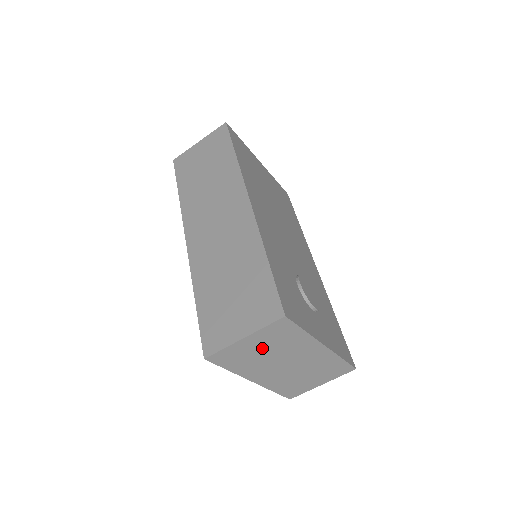
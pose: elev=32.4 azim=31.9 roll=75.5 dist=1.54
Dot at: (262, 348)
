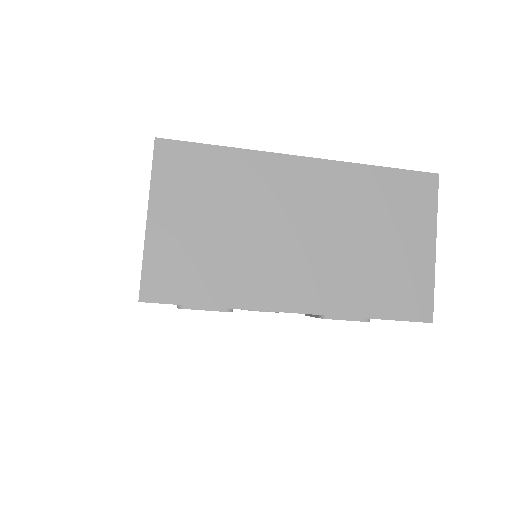
Dot at: (205, 222)
